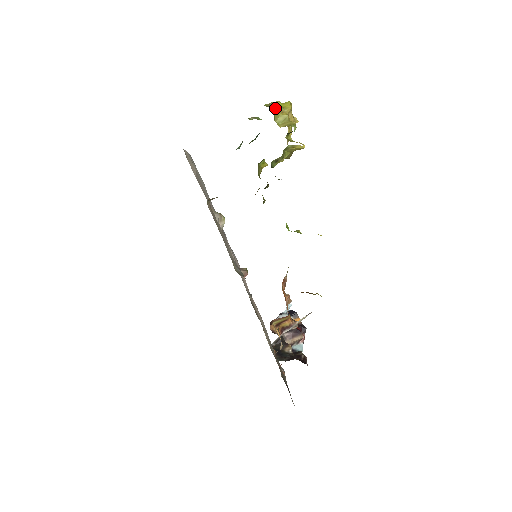
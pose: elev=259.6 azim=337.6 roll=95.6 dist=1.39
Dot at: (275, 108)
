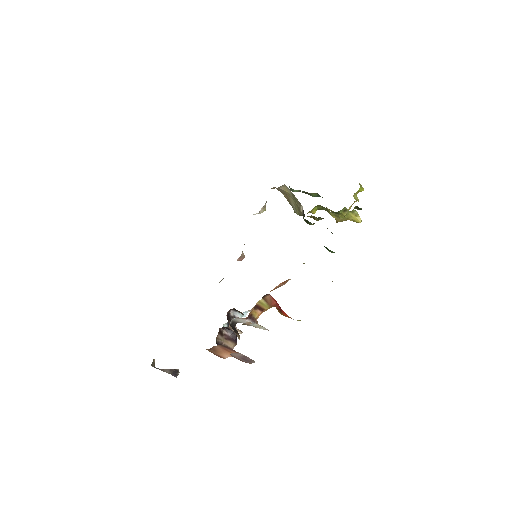
Dot at: (360, 189)
